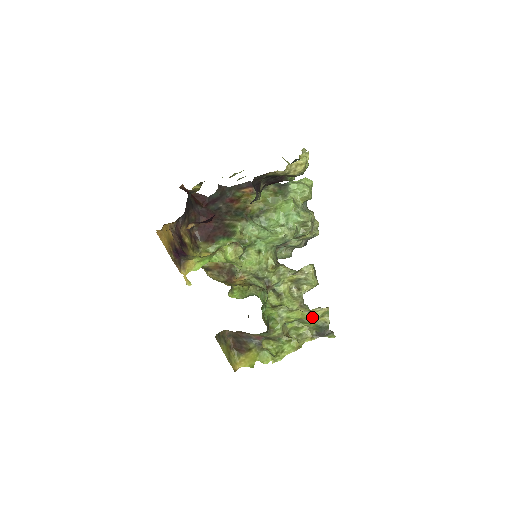
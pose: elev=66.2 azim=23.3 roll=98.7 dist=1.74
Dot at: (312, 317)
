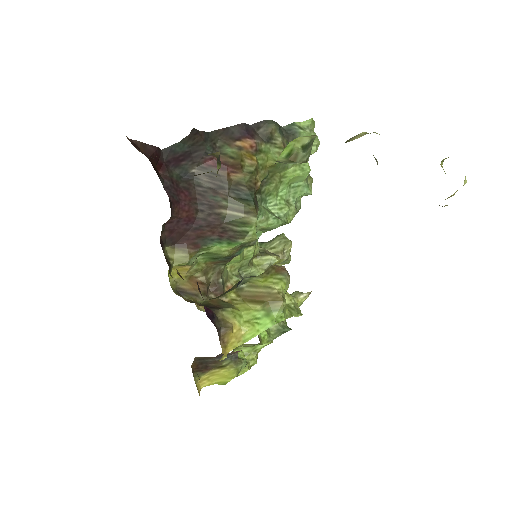
Dot at: occluded
